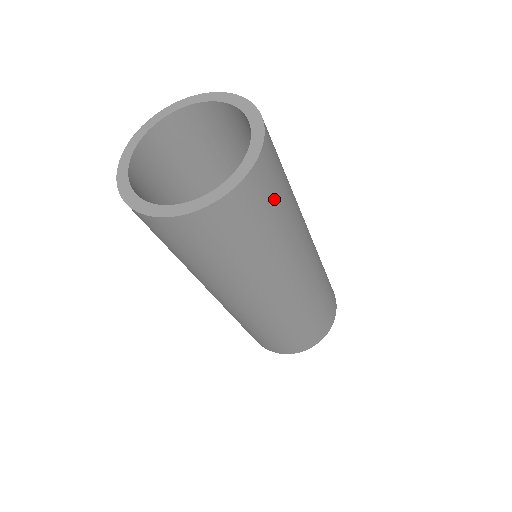
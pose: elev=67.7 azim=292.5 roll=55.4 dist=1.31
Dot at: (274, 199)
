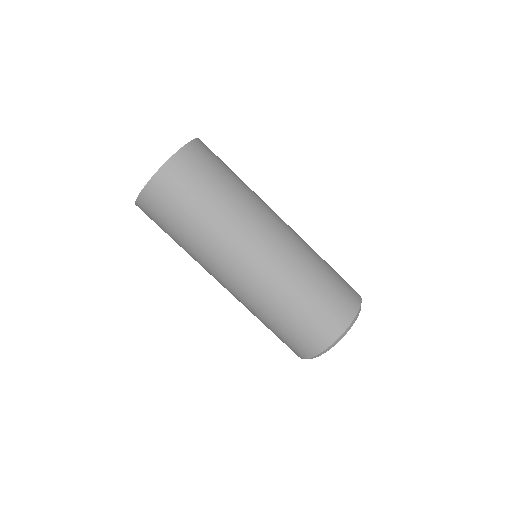
Dot at: (213, 169)
